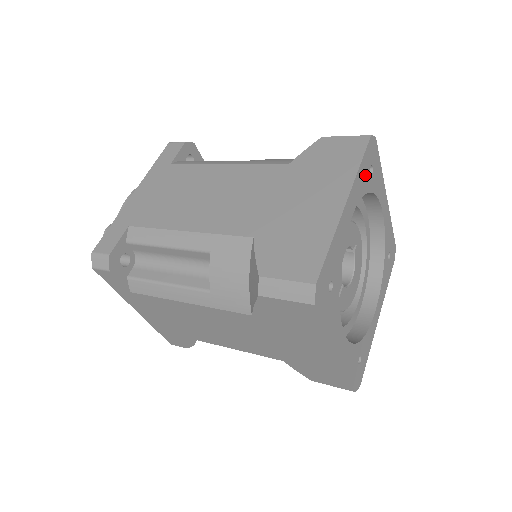
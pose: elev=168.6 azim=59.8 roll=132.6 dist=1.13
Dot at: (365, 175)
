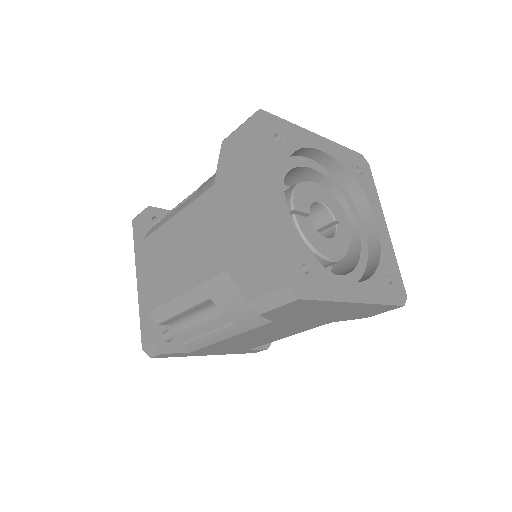
Dot at: (348, 160)
